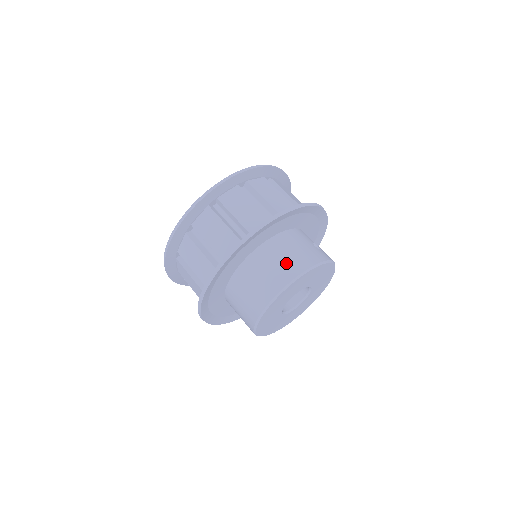
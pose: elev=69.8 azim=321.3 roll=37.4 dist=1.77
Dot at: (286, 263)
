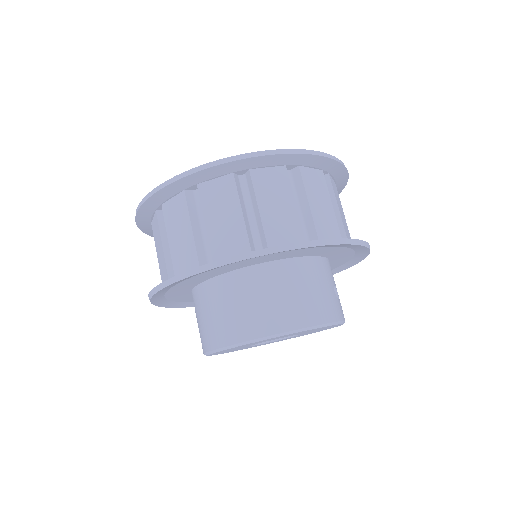
Dot at: (291, 304)
